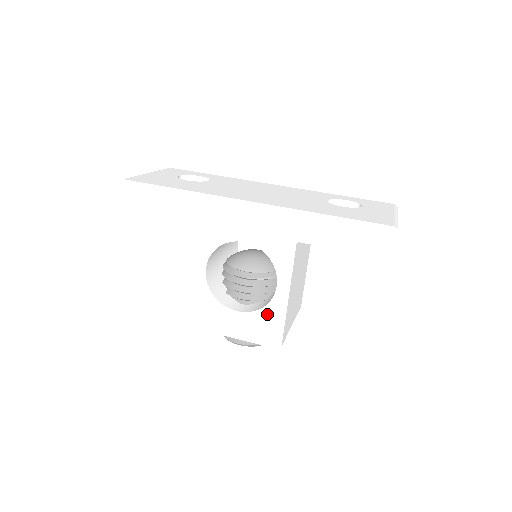
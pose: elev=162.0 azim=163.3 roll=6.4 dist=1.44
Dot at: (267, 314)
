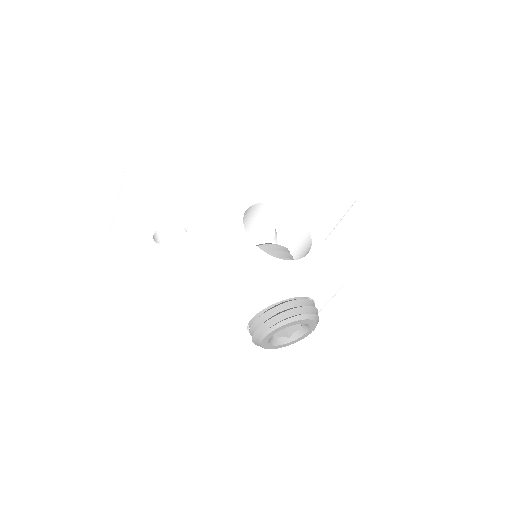
Dot at: (316, 255)
